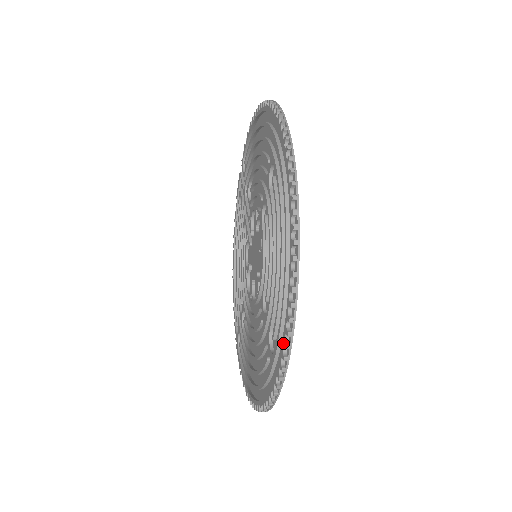
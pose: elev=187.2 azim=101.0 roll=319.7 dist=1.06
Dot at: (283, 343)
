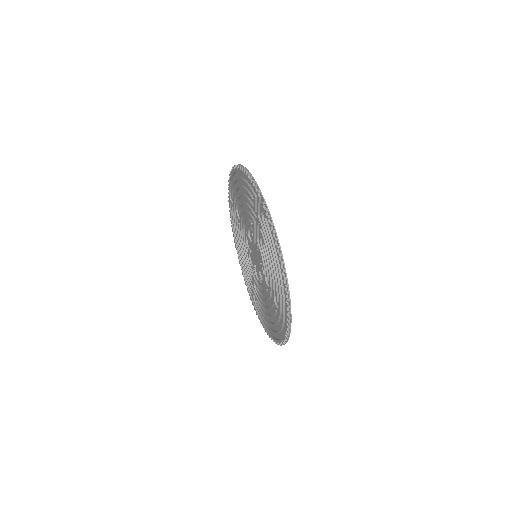
Dot at: (259, 319)
